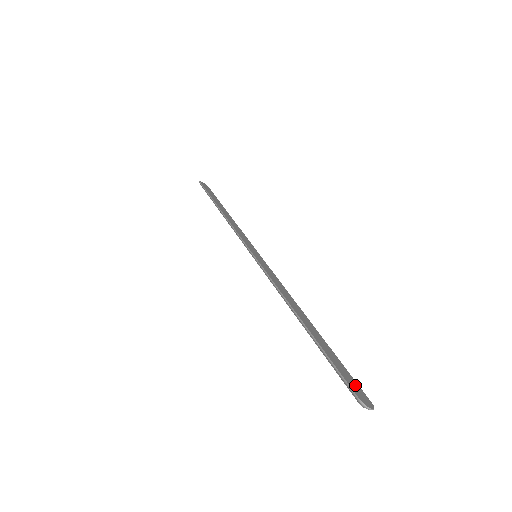
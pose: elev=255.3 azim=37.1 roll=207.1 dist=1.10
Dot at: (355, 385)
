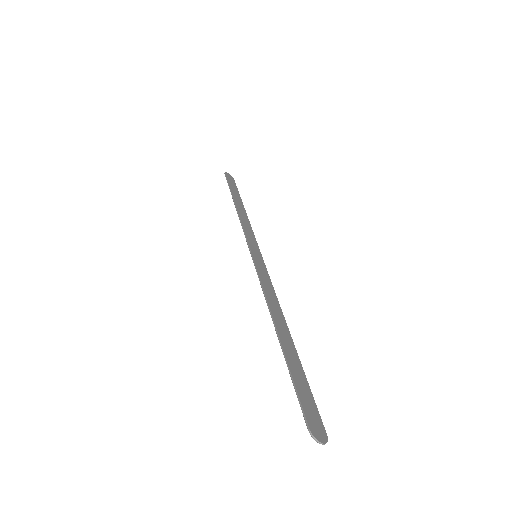
Dot at: (313, 412)
